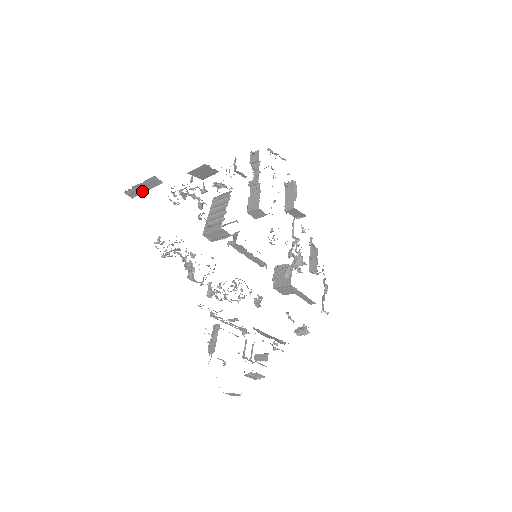
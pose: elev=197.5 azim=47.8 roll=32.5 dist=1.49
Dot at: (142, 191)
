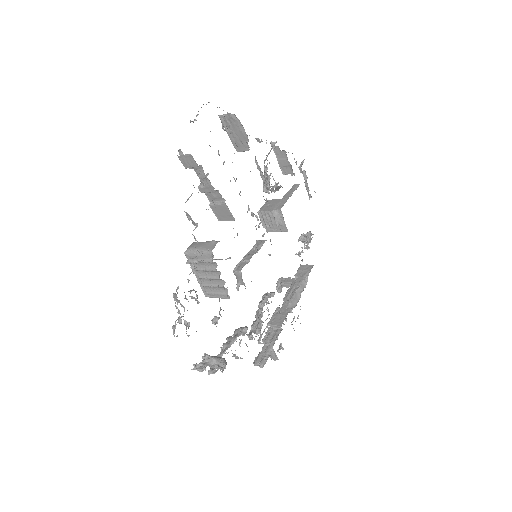
Dot at: occluded
